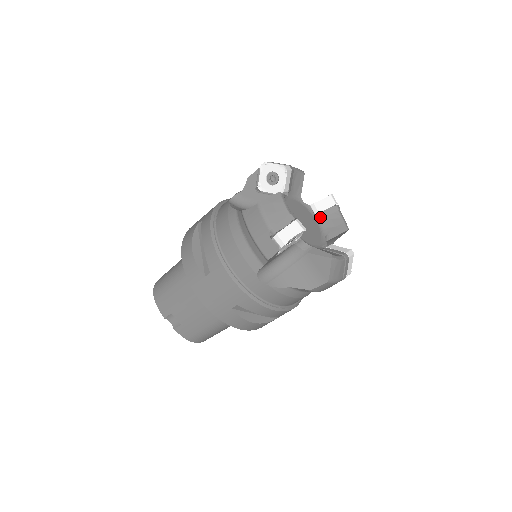
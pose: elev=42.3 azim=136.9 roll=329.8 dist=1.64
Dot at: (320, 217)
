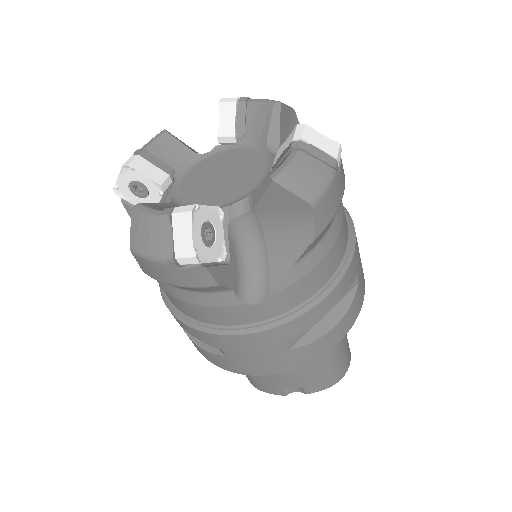
Dot at: (241, 139)
